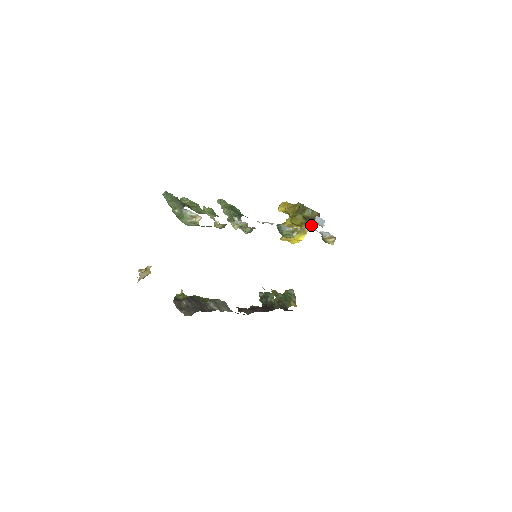
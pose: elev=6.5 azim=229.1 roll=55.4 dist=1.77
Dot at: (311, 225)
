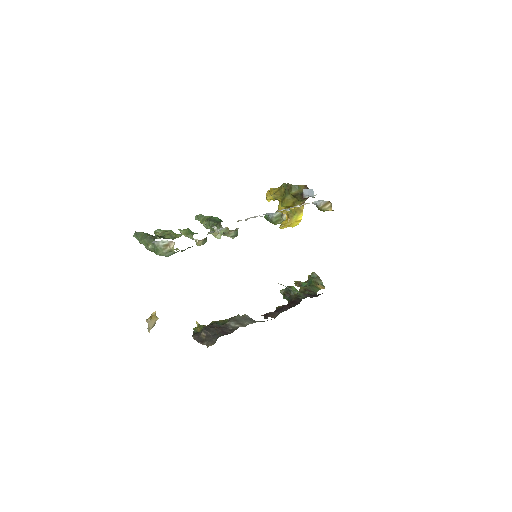
Dot at: (303, 200)
